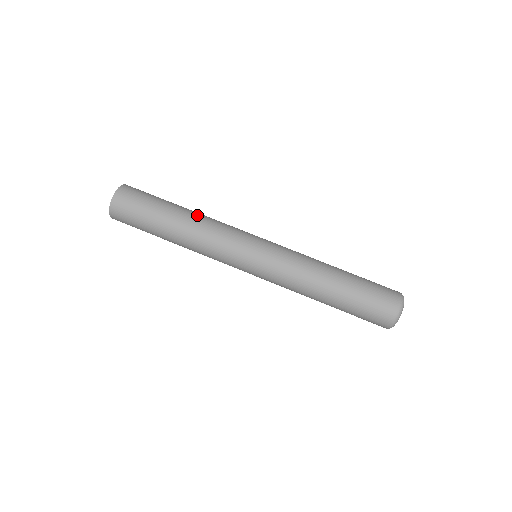
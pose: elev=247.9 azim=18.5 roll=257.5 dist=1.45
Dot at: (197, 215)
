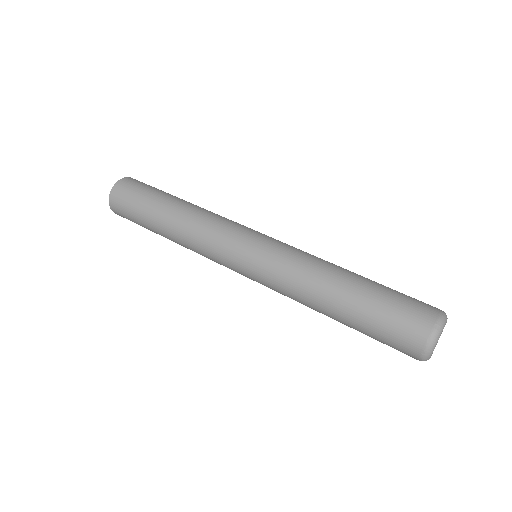
Dot at: (183, 216)
